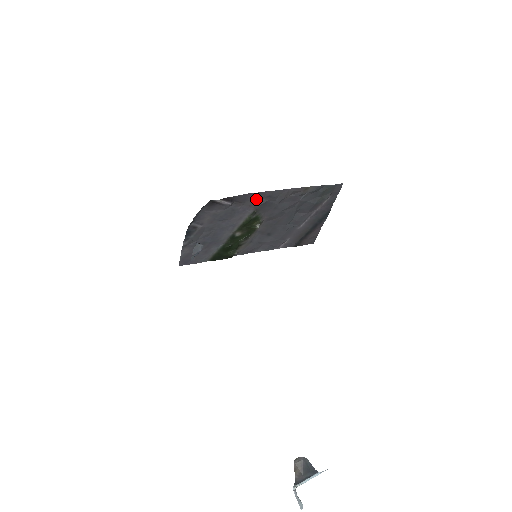
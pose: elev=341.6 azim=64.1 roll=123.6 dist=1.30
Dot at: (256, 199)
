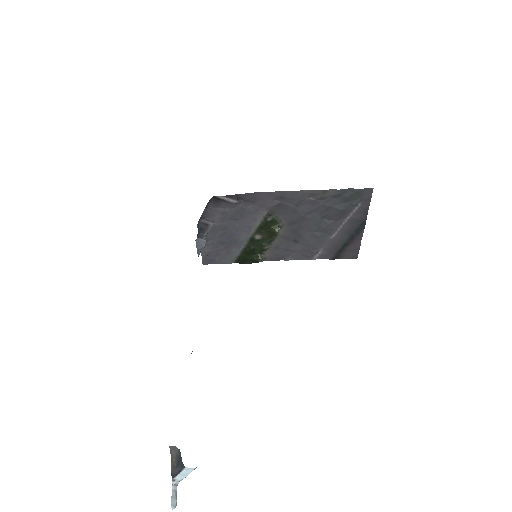
Dot at: (267, 199)
